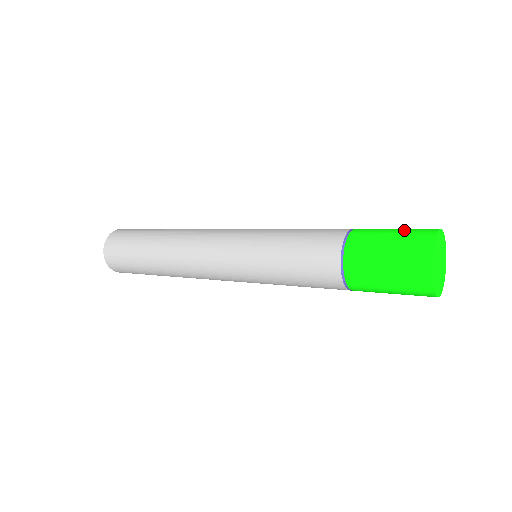
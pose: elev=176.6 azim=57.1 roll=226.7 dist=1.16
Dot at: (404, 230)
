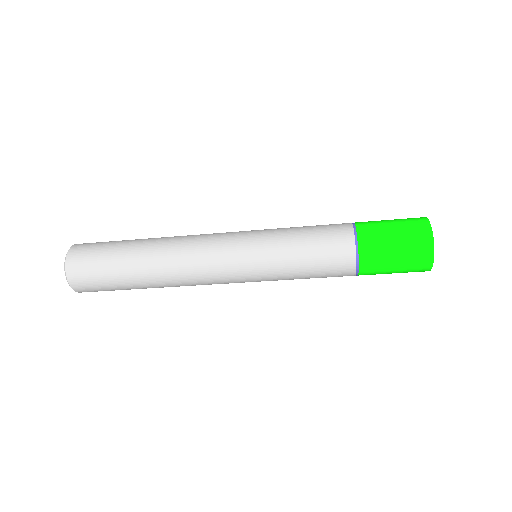
Dot at: occluded
